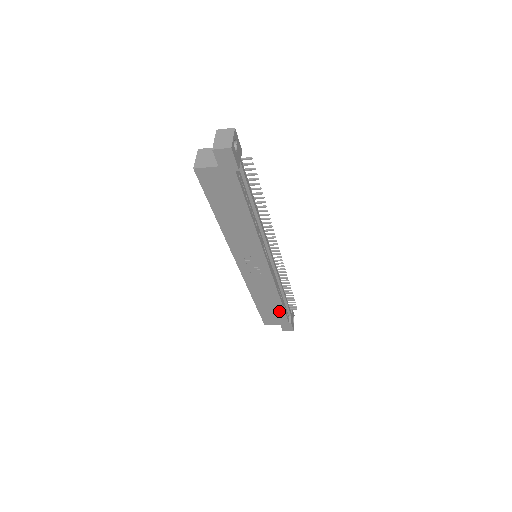
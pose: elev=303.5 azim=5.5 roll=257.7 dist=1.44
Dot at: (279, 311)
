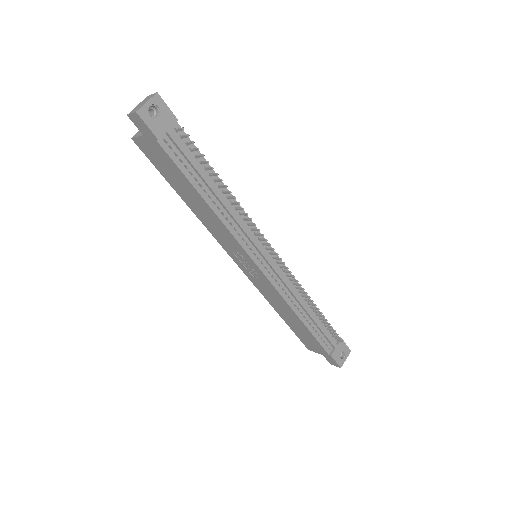
Dot at: (309, 335)
